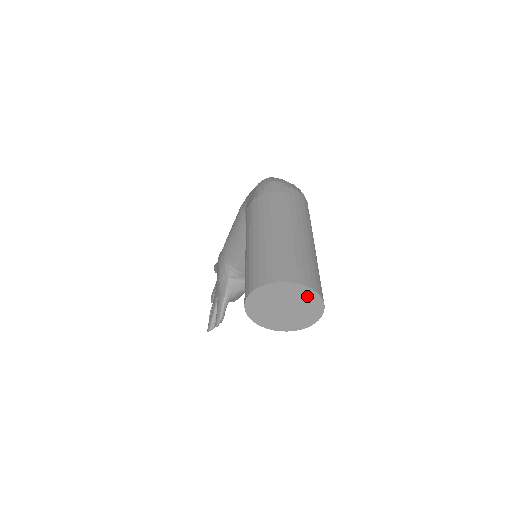
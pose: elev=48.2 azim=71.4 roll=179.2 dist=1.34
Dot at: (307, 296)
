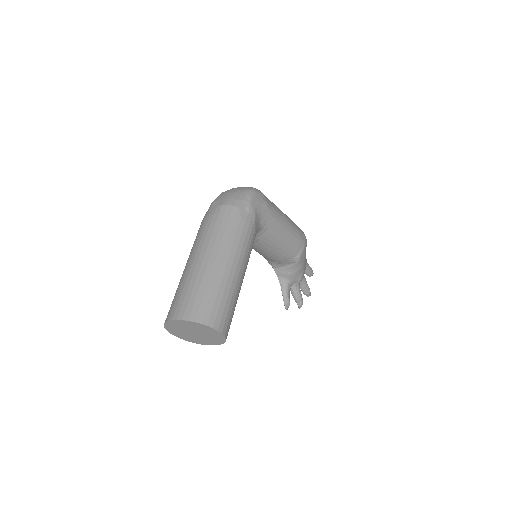
Dot at: (193, 325)
